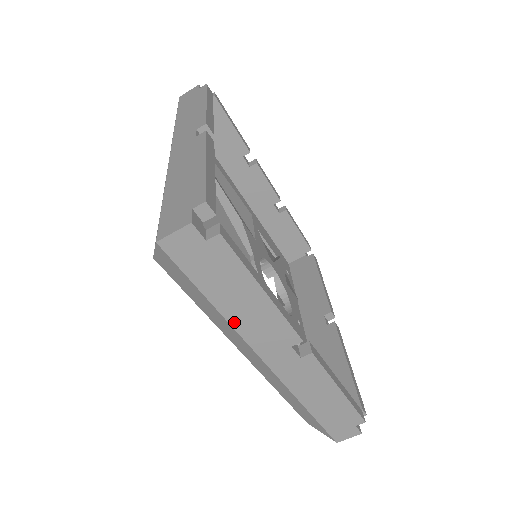
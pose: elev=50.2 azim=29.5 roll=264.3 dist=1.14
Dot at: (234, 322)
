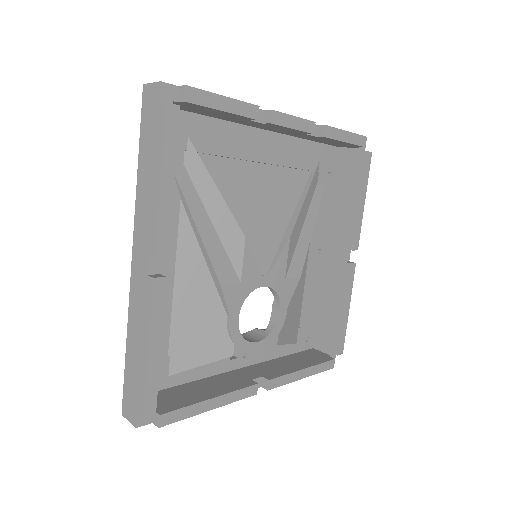
Dot at: occluded
